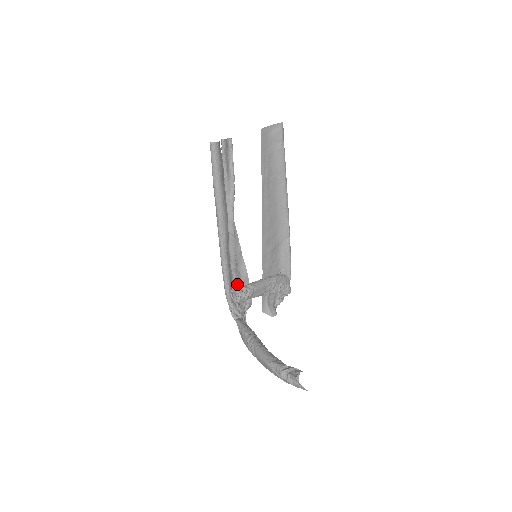
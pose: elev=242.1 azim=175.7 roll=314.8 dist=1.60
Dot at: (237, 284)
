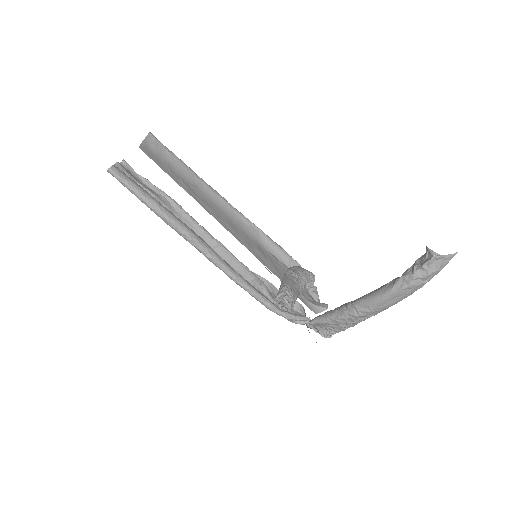
Dot at: occluded
